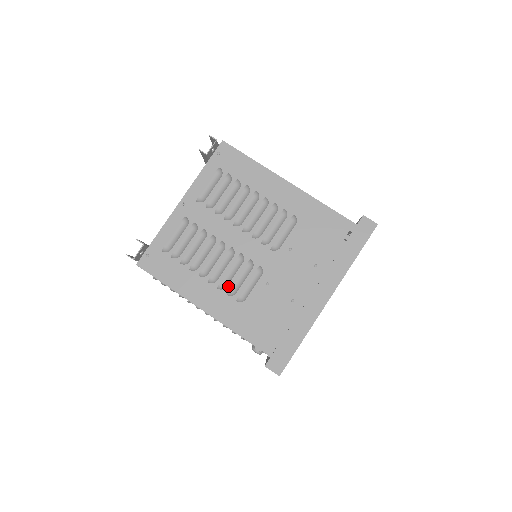
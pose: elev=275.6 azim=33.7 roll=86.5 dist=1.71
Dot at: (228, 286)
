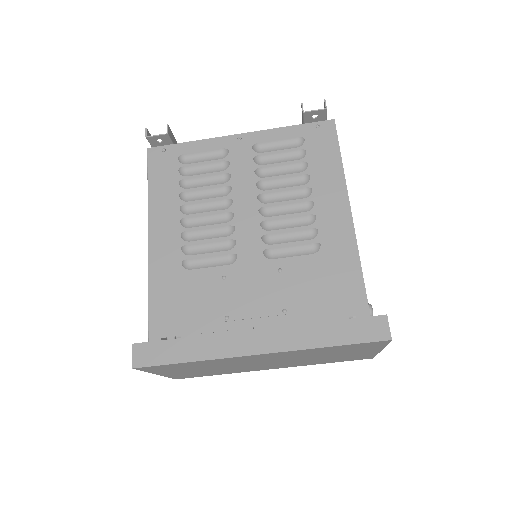
Dot at: (191, 242)
